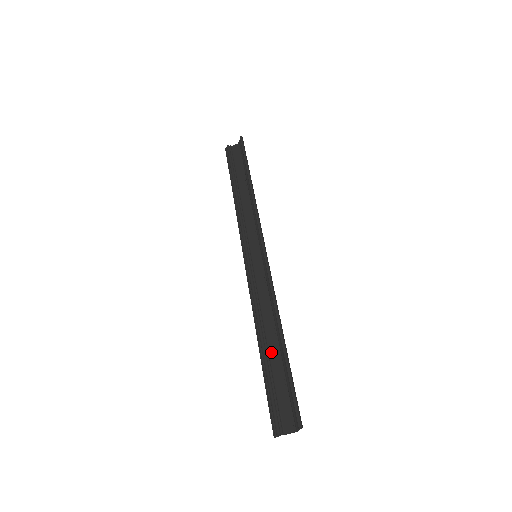
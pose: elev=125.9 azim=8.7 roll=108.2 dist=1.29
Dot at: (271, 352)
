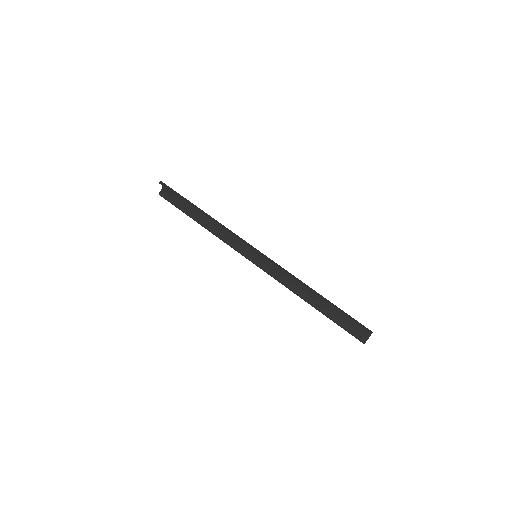
Dot at: (321, 304)
